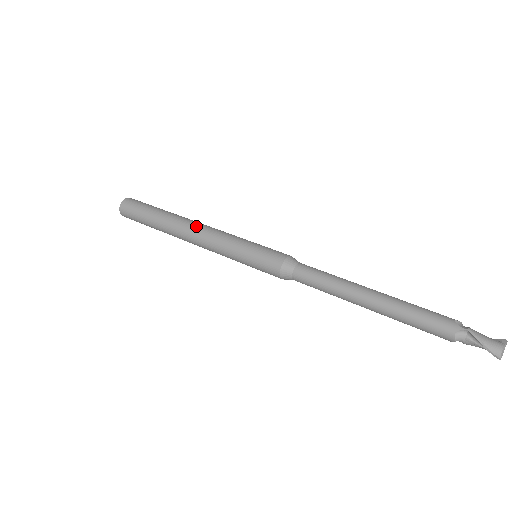
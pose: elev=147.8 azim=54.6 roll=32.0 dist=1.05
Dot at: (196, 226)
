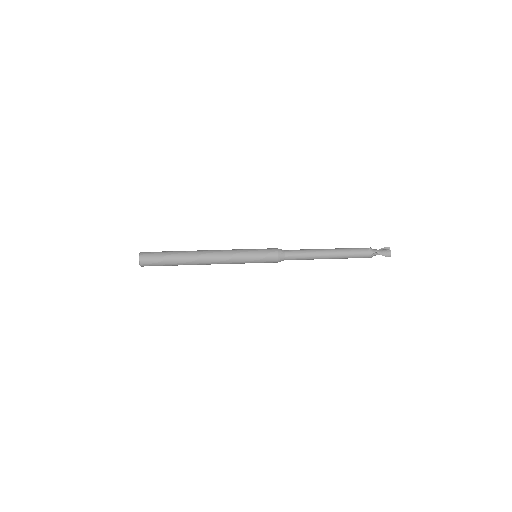
Dot at: (210, 256)
